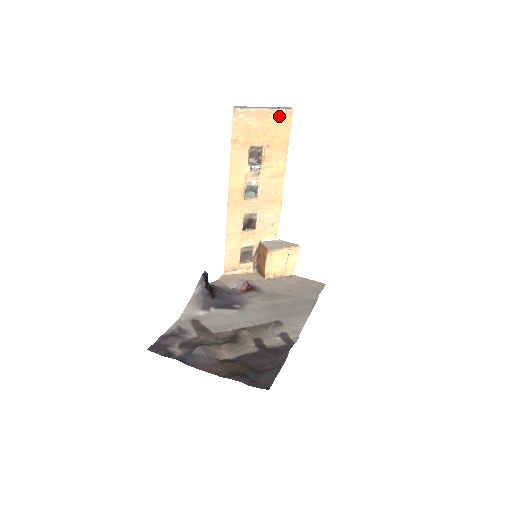
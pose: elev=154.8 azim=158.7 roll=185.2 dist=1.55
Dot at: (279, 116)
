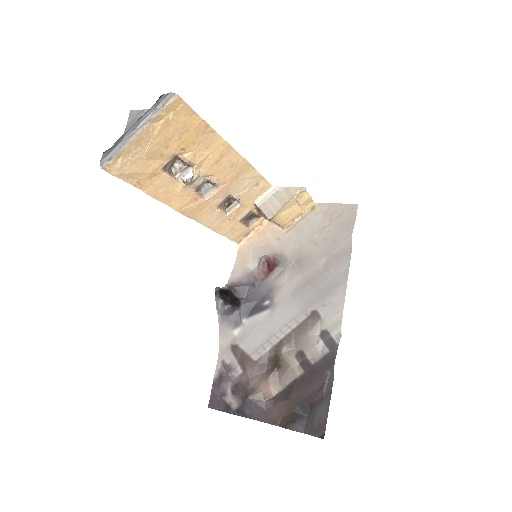
Dot at: (165, 116)
